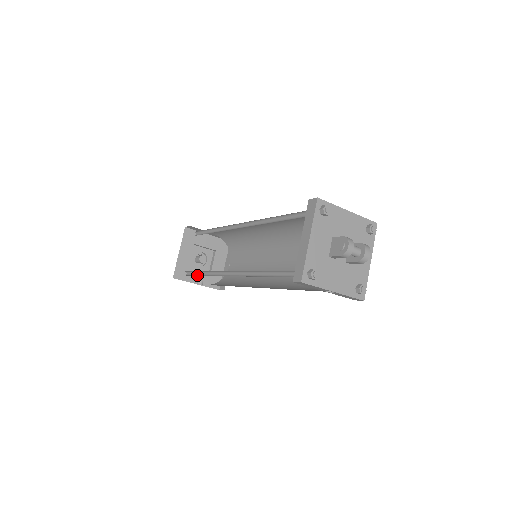
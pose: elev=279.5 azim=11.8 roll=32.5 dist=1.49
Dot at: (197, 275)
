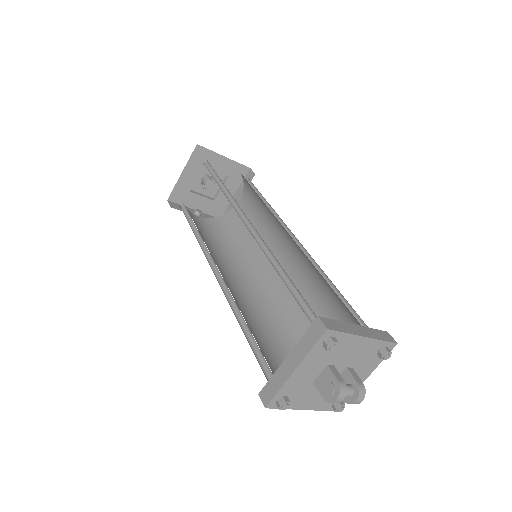
Dot at: (190, 223)
